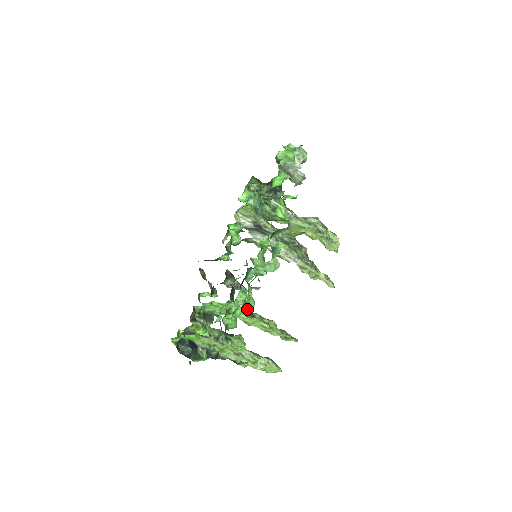
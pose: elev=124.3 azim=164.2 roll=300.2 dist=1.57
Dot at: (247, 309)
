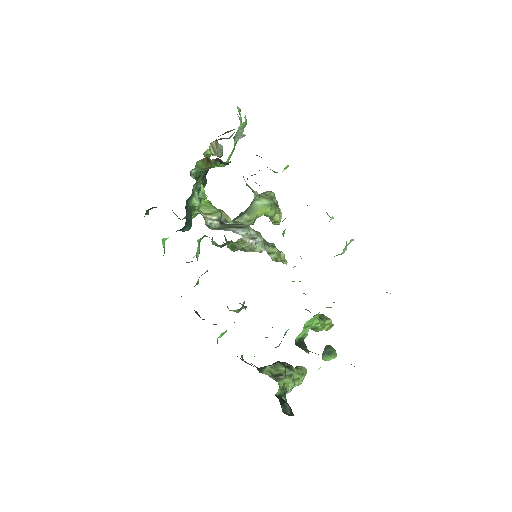
Dot at: occluded
